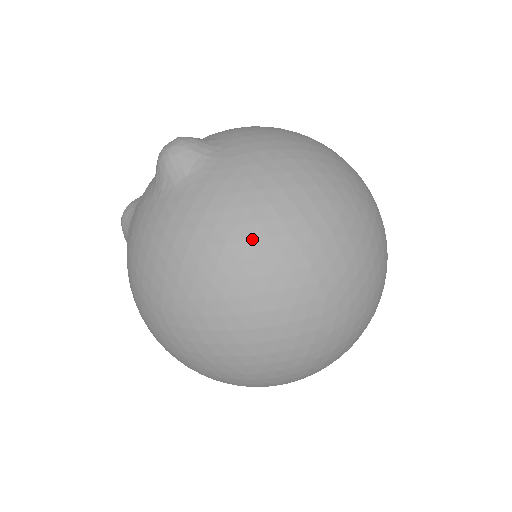
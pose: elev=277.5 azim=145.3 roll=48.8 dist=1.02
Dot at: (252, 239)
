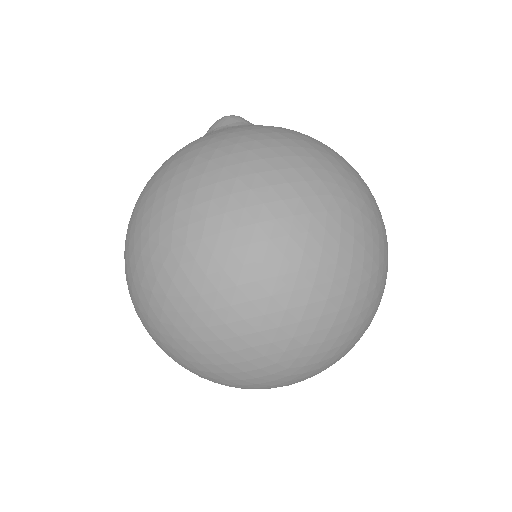
Dot at: (167, 173)
